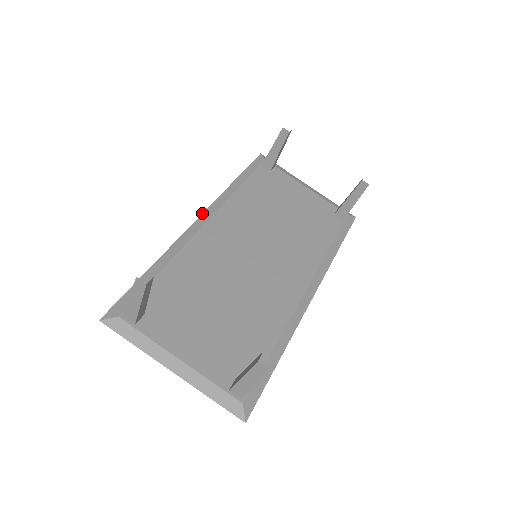
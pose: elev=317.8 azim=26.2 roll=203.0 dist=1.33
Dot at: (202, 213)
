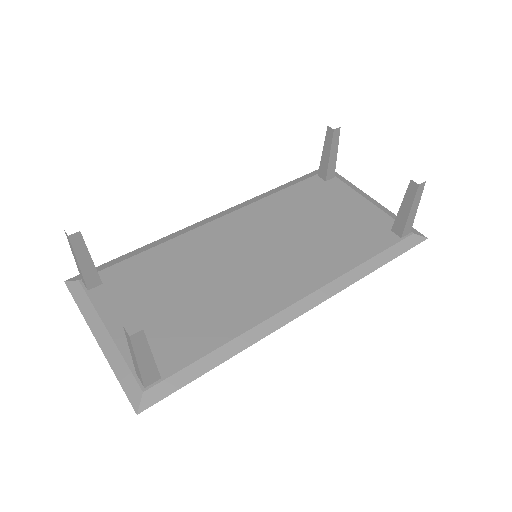
Dot at: (222, 211)
